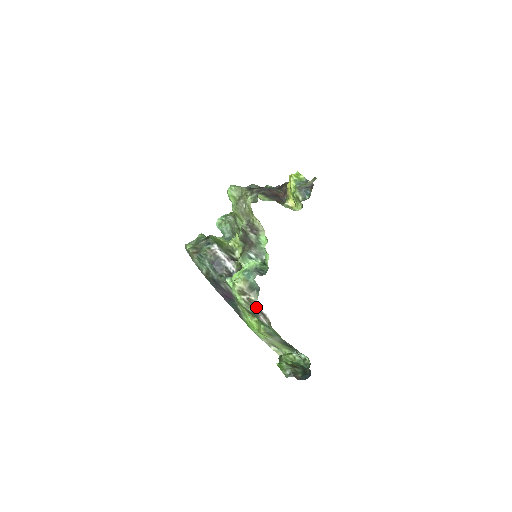
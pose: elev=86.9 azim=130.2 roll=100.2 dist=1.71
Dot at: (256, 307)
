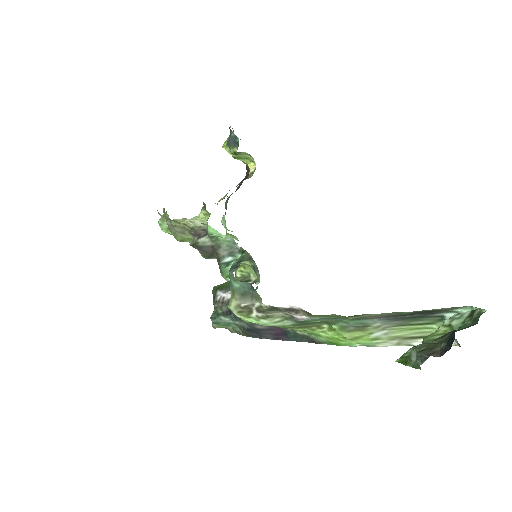
Dot at: (278, 311)
